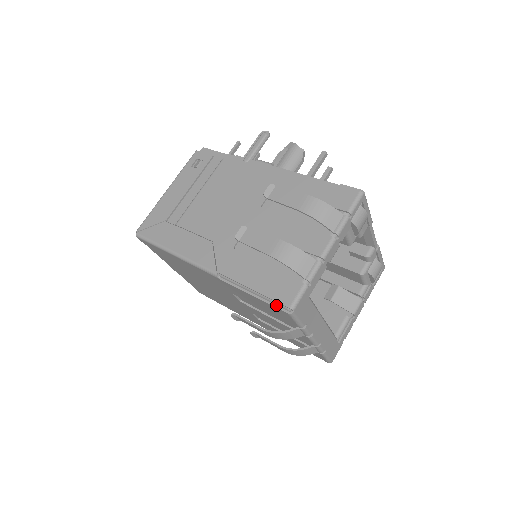
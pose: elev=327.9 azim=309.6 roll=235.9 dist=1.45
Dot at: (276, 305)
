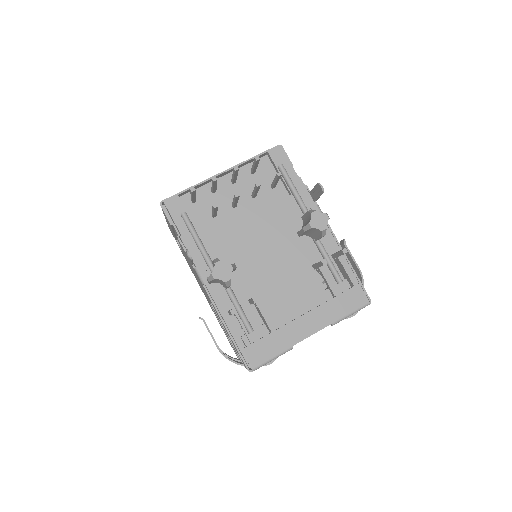
Dot at: occluded
